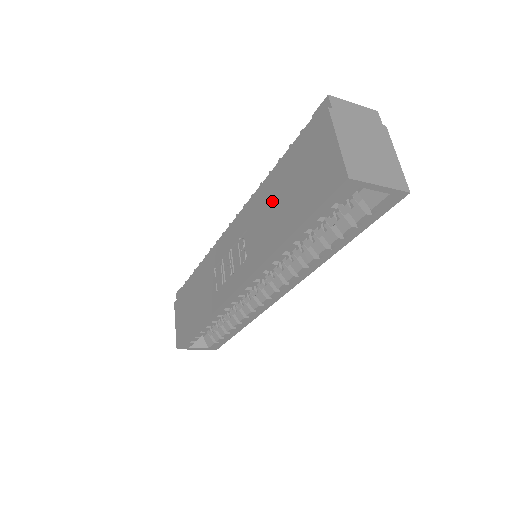
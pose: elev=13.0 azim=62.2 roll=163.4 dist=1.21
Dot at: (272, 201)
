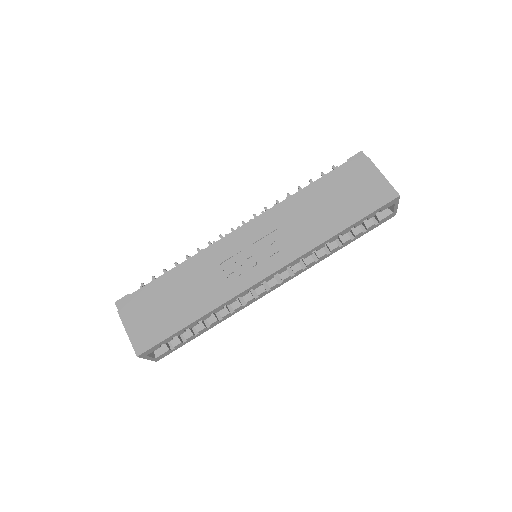
Dot at: (314, 208)
